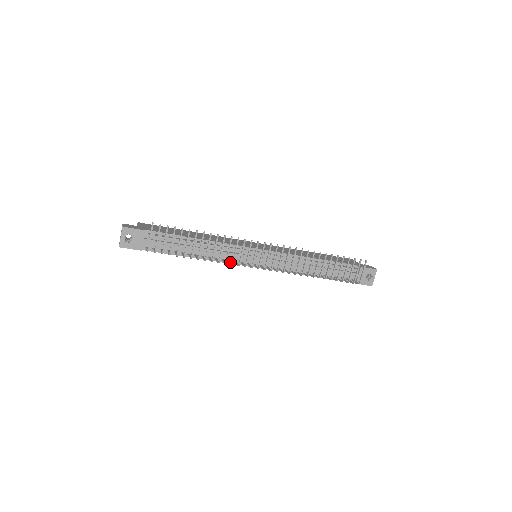
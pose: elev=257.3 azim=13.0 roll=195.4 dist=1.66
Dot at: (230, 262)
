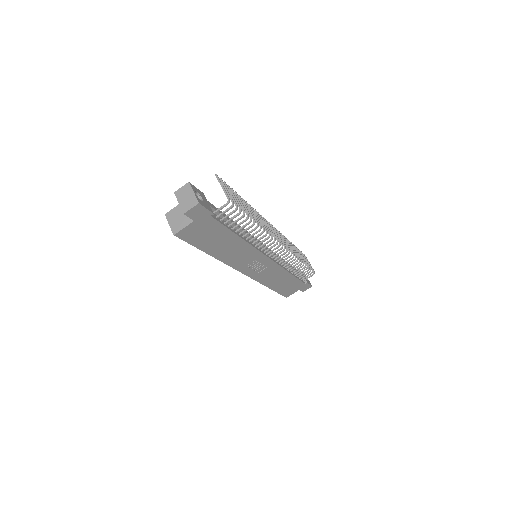
Dot at: (264, 239)
